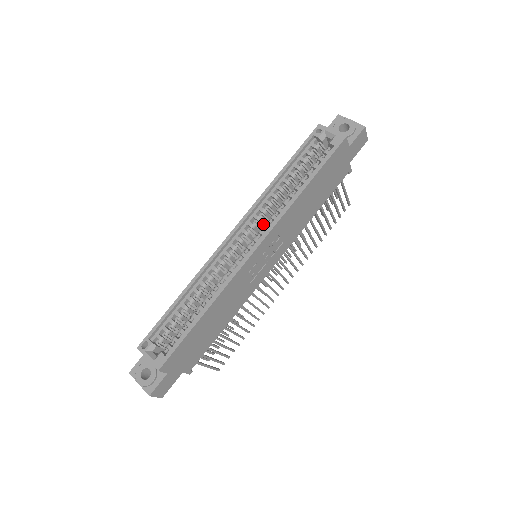
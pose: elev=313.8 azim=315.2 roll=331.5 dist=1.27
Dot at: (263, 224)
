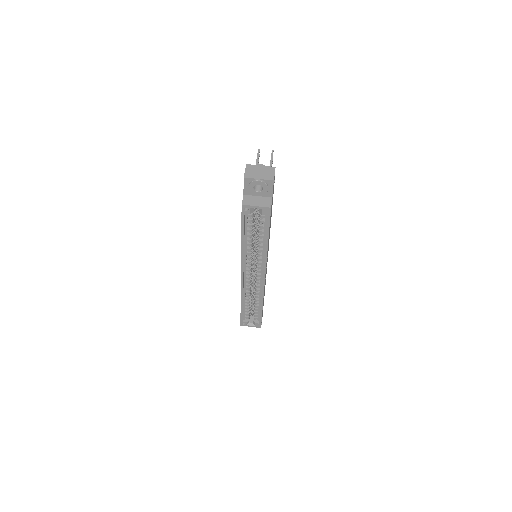
Dot at: occluded
